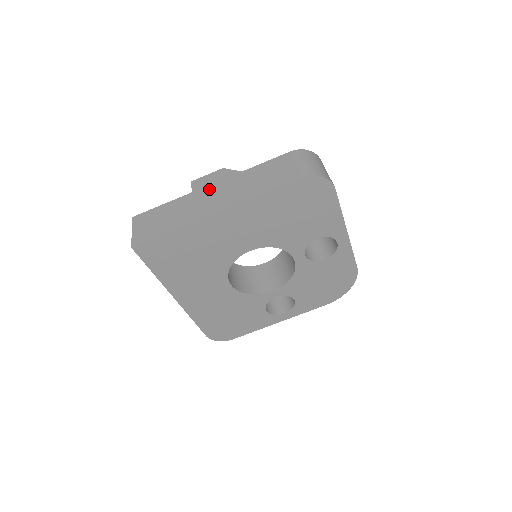
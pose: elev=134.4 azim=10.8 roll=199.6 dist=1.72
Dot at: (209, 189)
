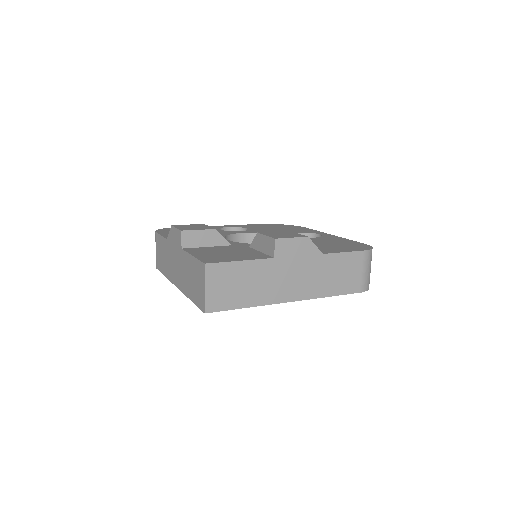
Dot at: (291, 263)
